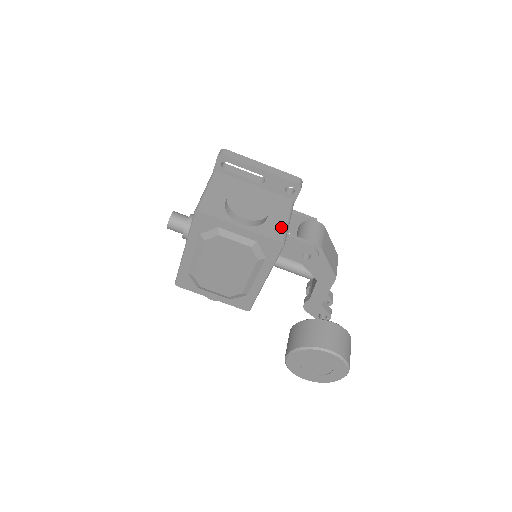
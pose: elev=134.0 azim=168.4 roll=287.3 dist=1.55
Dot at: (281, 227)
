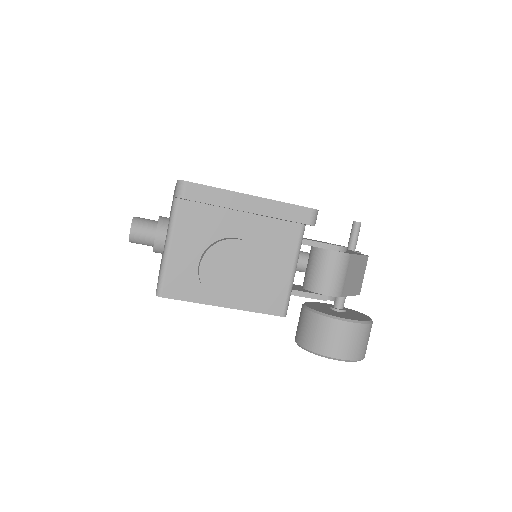
Dot at: (282, 288)
